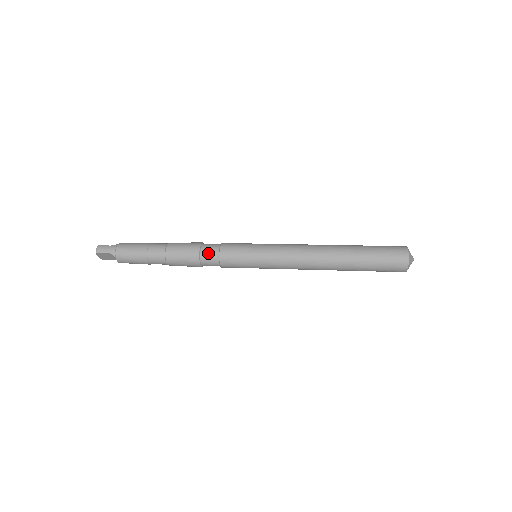
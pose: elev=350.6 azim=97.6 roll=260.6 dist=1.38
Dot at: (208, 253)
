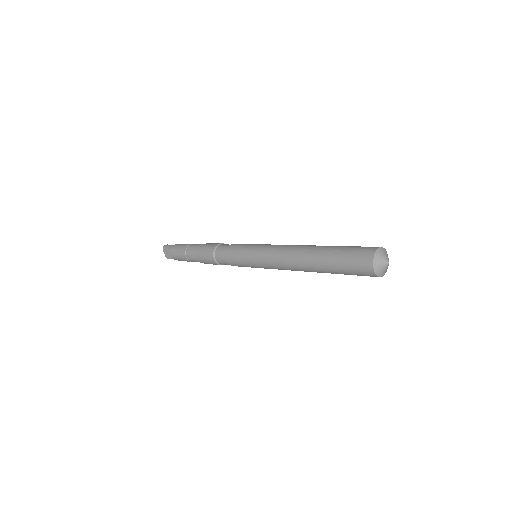
Dot at: (222, 247)
